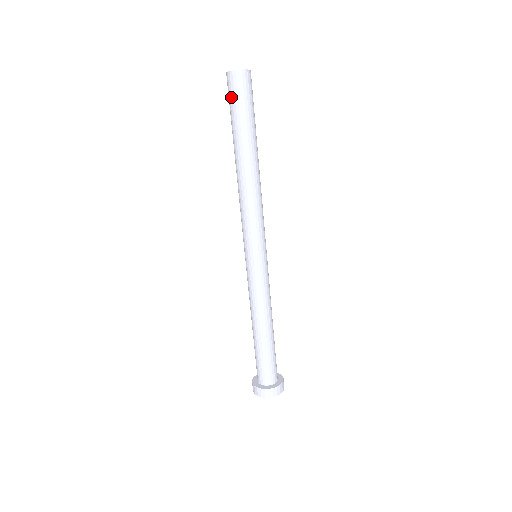
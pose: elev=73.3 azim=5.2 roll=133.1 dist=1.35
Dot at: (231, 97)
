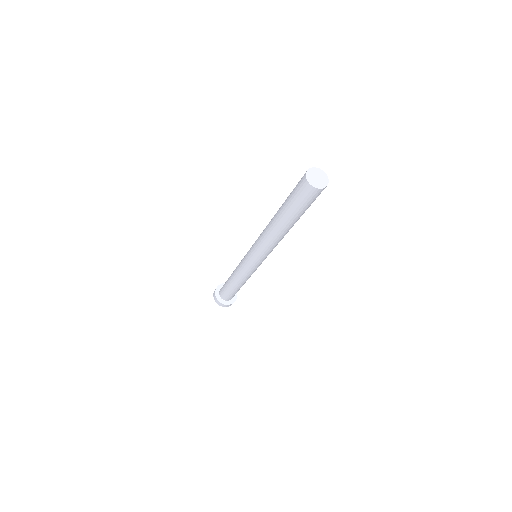
Dot at: (300, 197)
